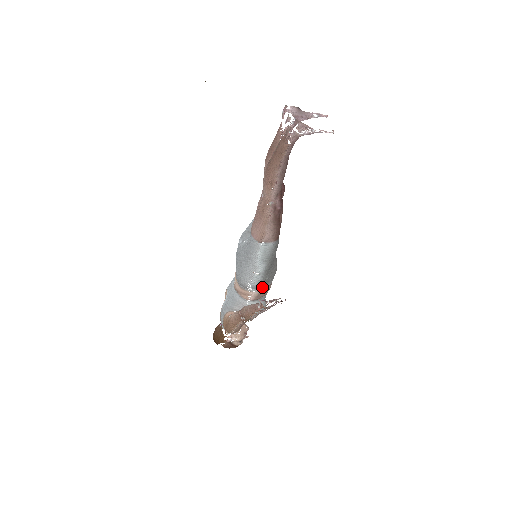
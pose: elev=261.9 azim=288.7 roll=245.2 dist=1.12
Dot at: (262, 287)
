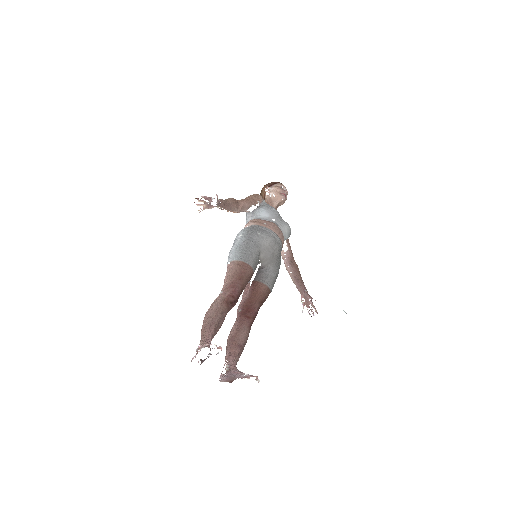
Dot at: occluded
